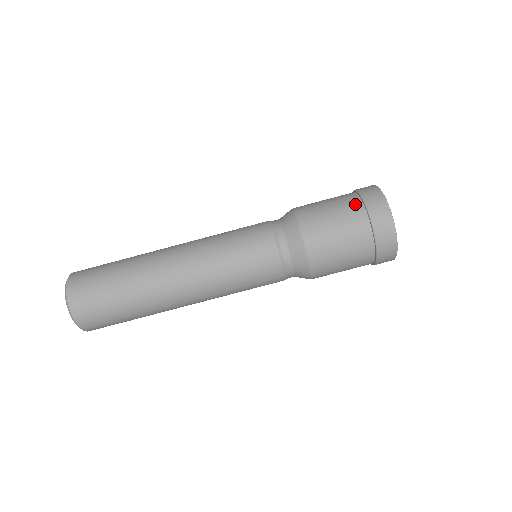
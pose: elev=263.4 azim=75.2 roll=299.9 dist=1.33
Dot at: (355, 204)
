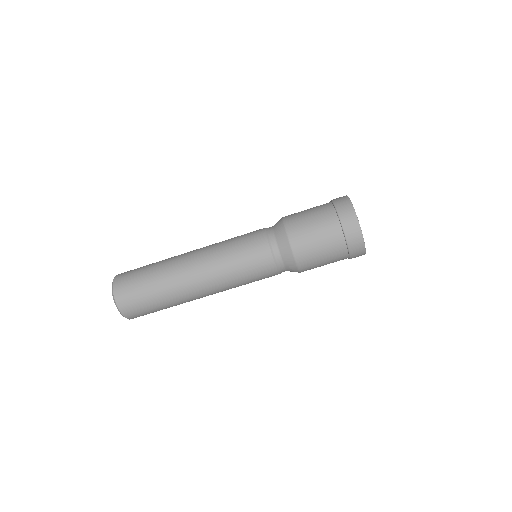
Dot at: (339, 241)
